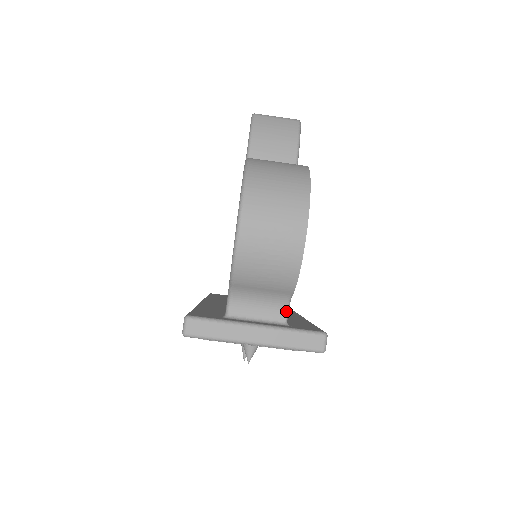
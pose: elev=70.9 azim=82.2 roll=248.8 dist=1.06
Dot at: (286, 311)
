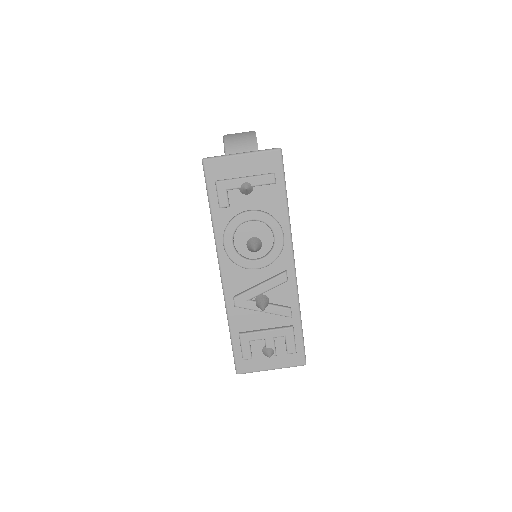
Dot at: occluded
